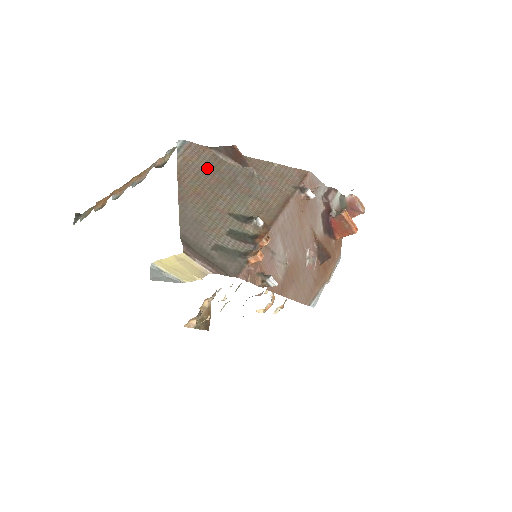
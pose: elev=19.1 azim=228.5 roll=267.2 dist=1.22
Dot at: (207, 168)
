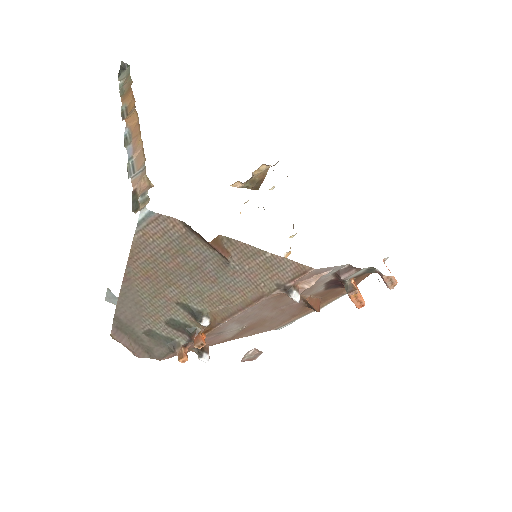
Dot at: (170, 249)
